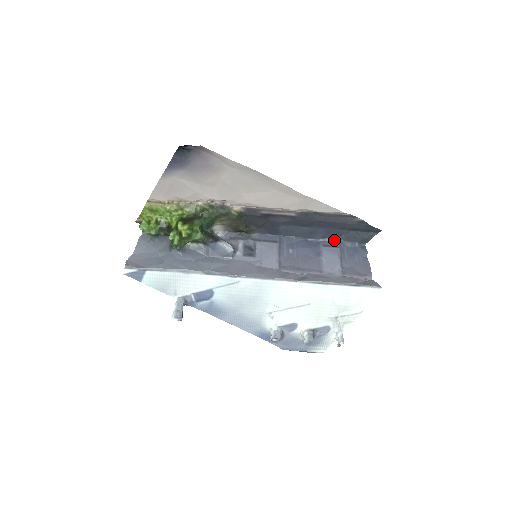
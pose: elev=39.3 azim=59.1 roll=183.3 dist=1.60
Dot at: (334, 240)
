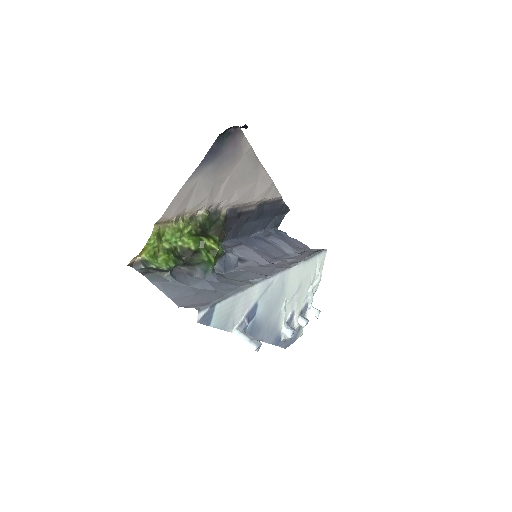
Dot at: (265, 230)
